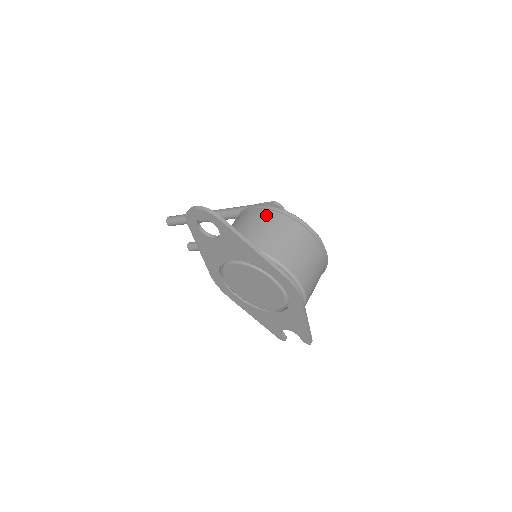
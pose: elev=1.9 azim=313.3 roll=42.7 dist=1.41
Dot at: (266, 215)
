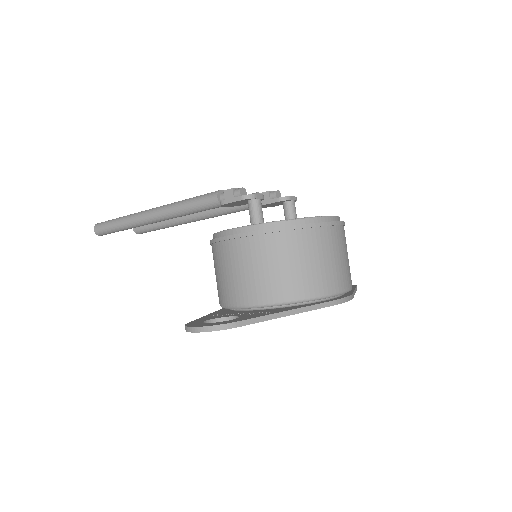
Dot at: (262, 245)
